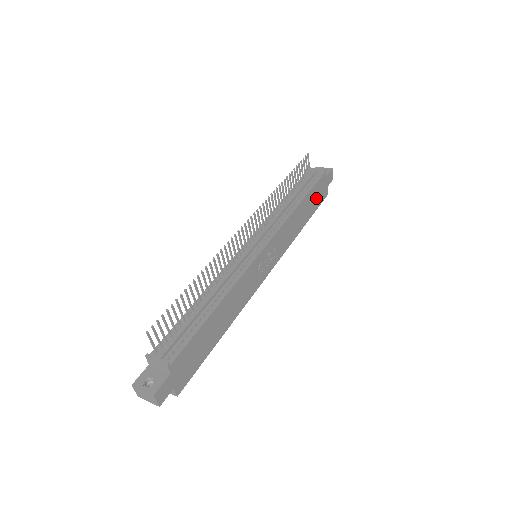
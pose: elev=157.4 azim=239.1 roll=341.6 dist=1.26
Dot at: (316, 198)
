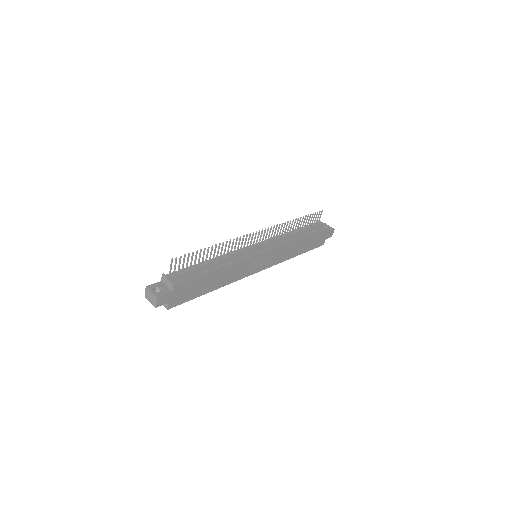
Dot at: (314, 242)
